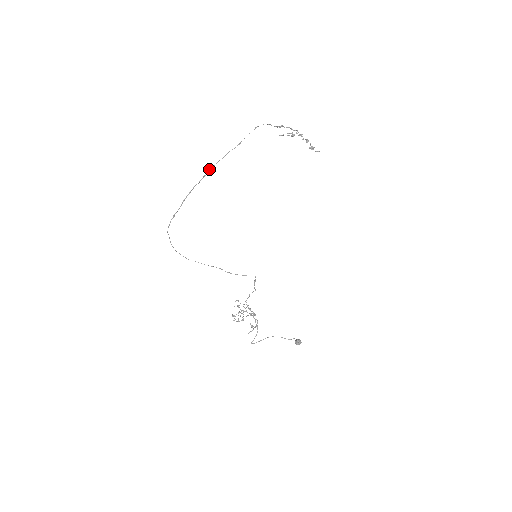
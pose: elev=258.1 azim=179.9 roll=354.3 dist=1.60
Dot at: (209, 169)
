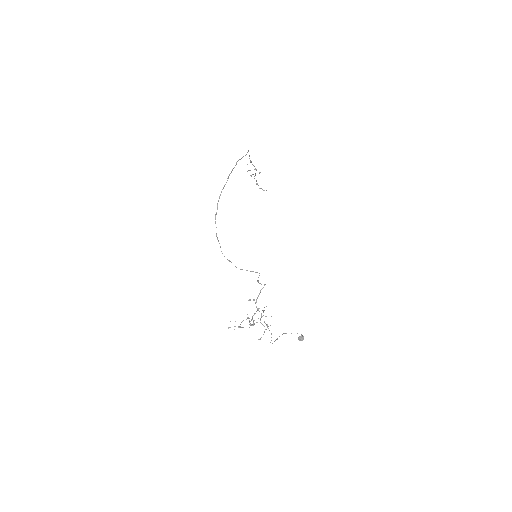
Dot at: occluded
